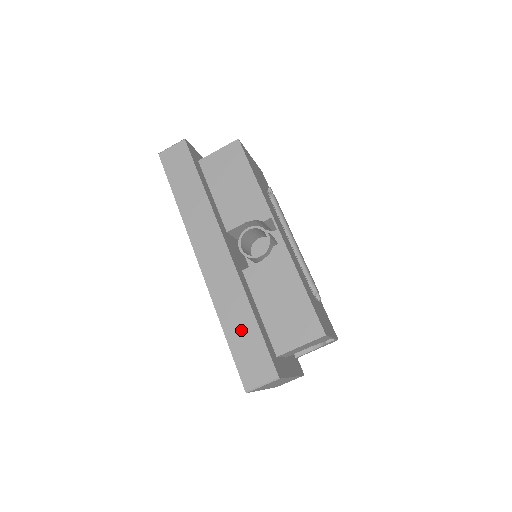
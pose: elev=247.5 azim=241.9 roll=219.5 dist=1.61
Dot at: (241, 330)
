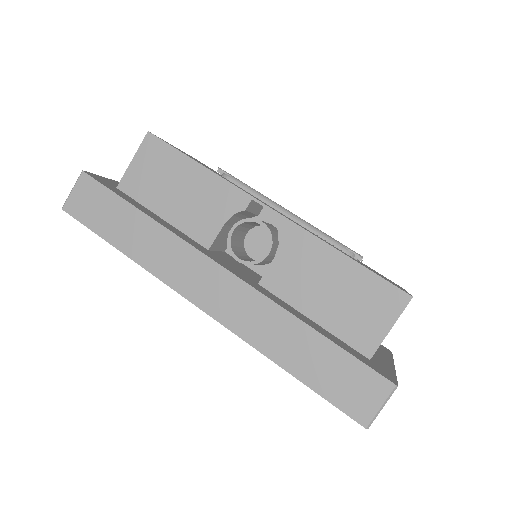
Dot at: (310, 358)
